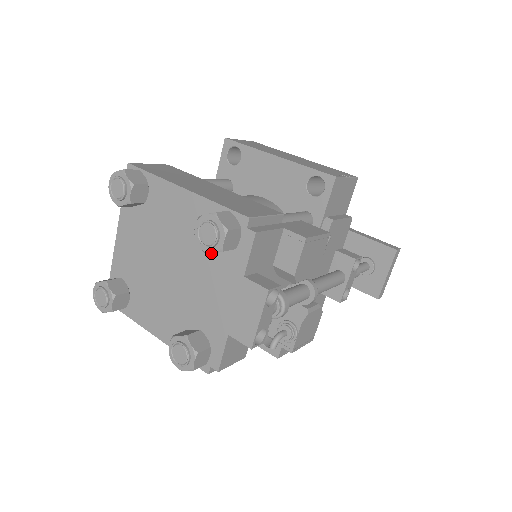
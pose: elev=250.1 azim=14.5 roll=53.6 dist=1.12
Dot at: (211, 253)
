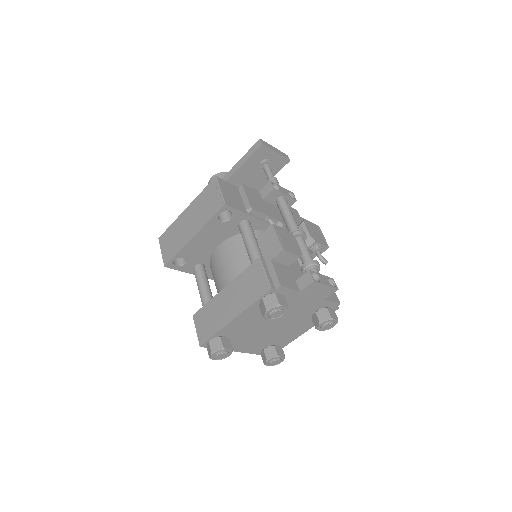
Dot at: (286, 312)
